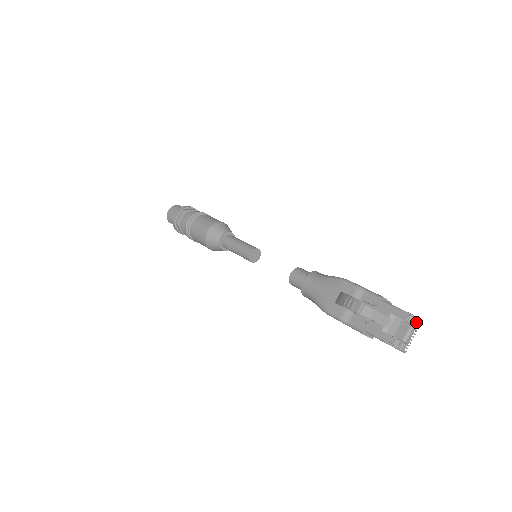
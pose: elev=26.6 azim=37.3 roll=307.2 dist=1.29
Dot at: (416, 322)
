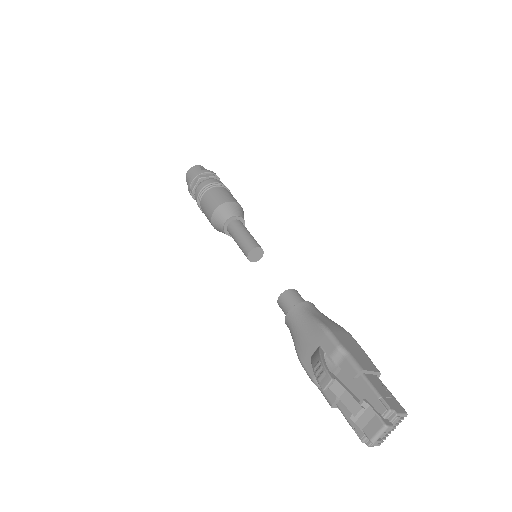
Dot at: (394, 419)
